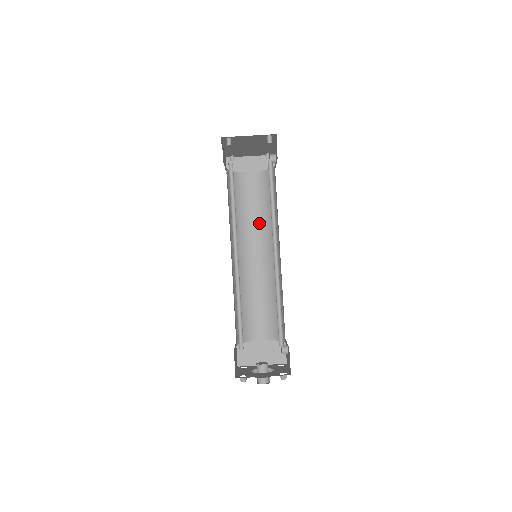
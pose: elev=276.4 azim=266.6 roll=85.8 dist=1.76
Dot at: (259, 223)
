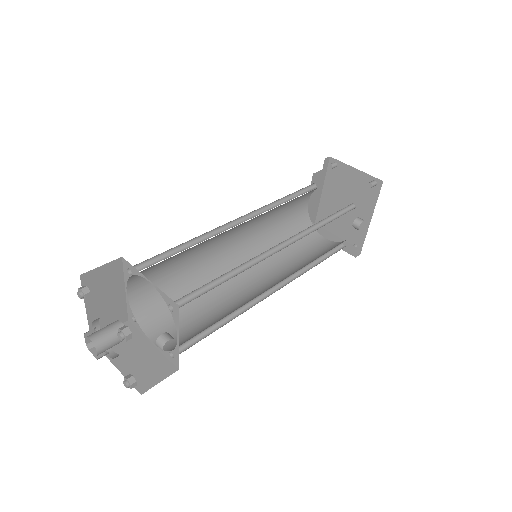
Dot at: (289, 266)
